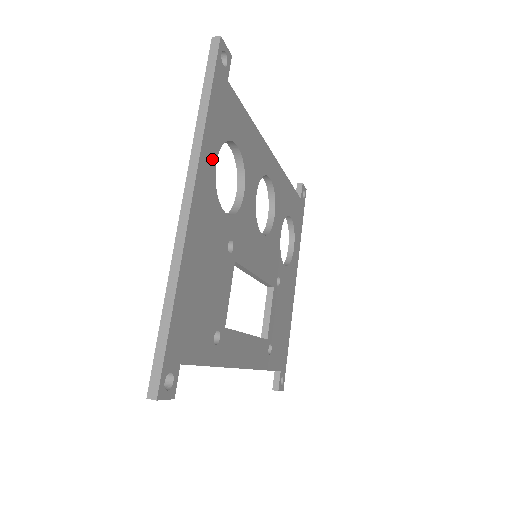
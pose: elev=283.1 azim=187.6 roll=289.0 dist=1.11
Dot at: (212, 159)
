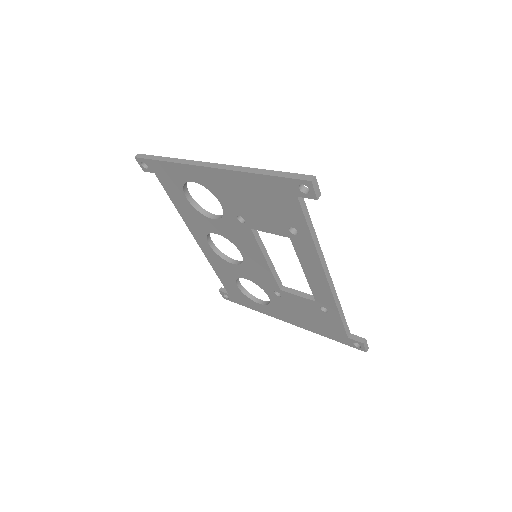
Dot at: occluded
